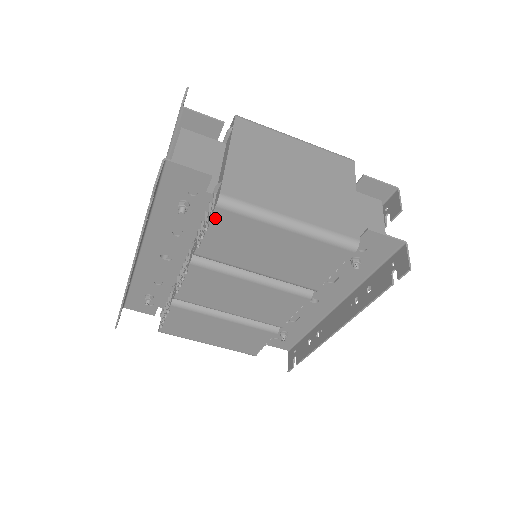
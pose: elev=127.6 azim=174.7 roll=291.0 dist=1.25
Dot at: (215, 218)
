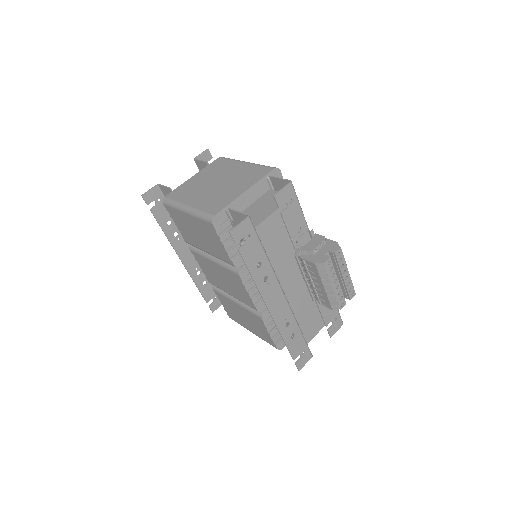
Dot at: (169, 212)
